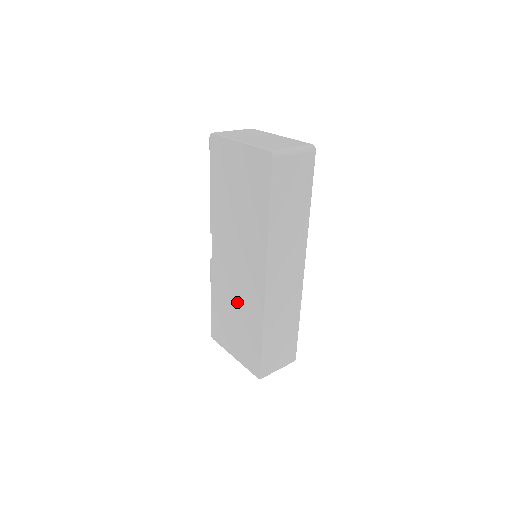
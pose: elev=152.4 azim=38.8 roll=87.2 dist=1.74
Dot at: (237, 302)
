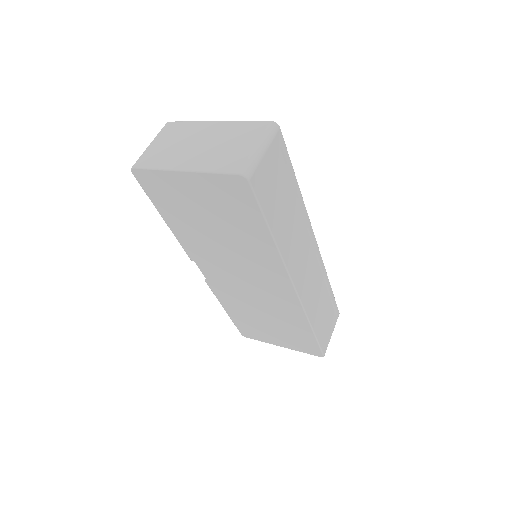
Dot at: (263, 309)
